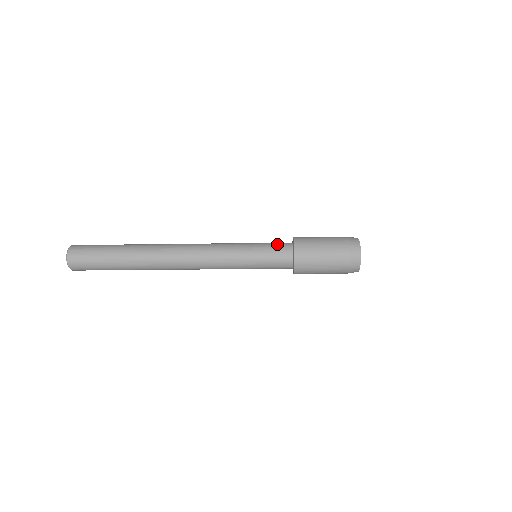
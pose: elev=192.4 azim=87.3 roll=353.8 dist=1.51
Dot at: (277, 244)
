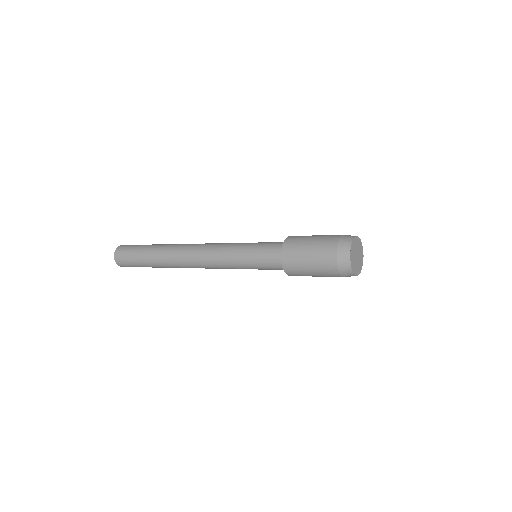
Dot at: (274, 242)
